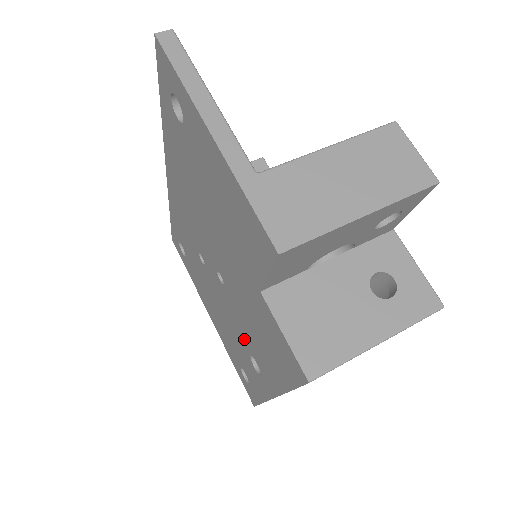
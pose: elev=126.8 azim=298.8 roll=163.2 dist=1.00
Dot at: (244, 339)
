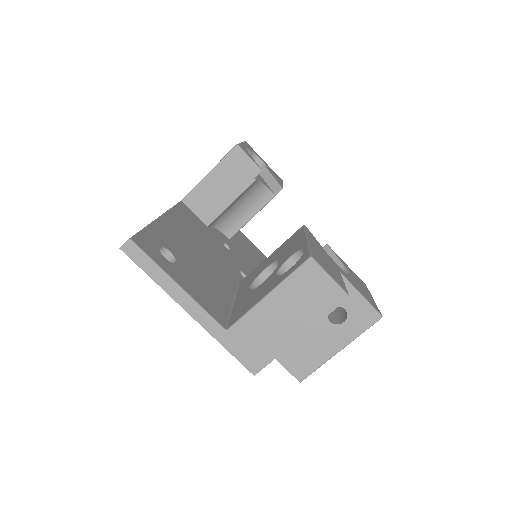
Dot at: occluded
